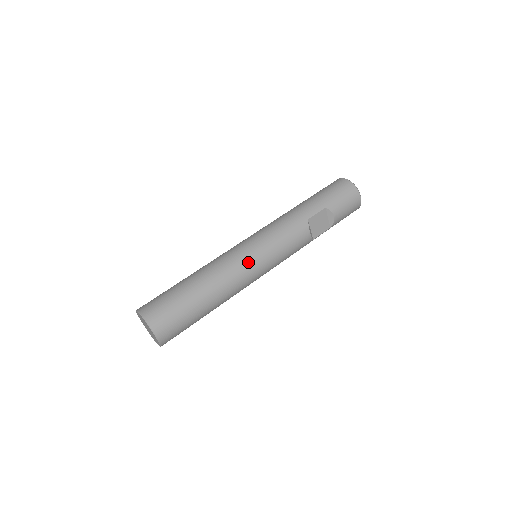
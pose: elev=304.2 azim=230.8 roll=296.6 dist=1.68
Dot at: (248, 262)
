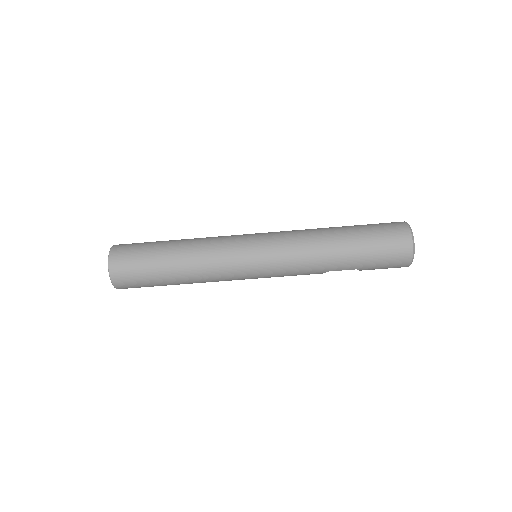
Dot at: (237, 279)
